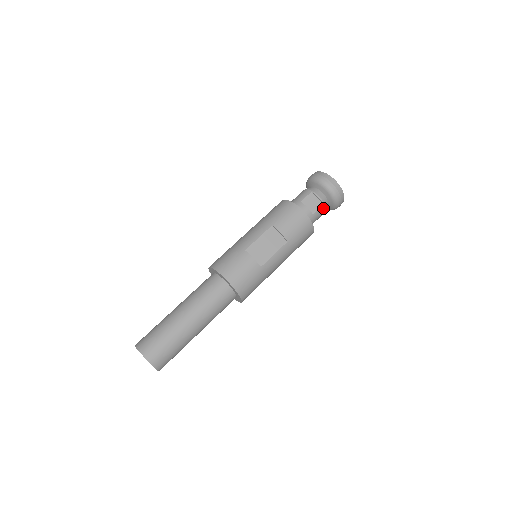
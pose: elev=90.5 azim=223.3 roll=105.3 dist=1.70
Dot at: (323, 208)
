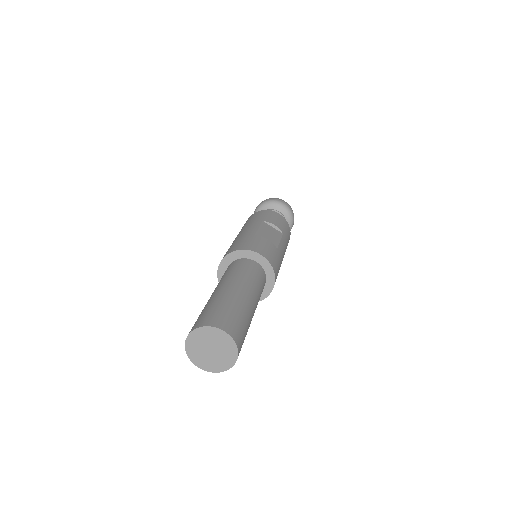
Dot at: occluded
